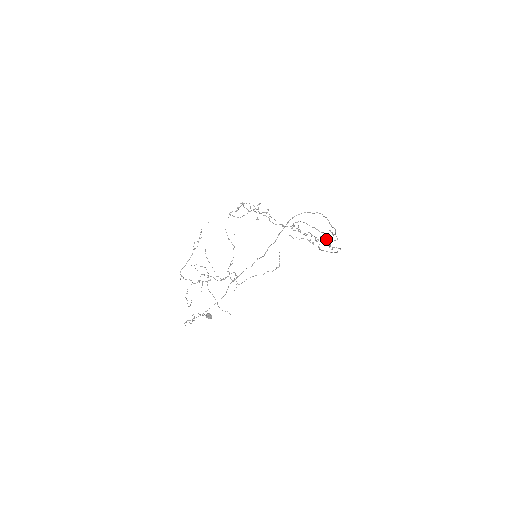
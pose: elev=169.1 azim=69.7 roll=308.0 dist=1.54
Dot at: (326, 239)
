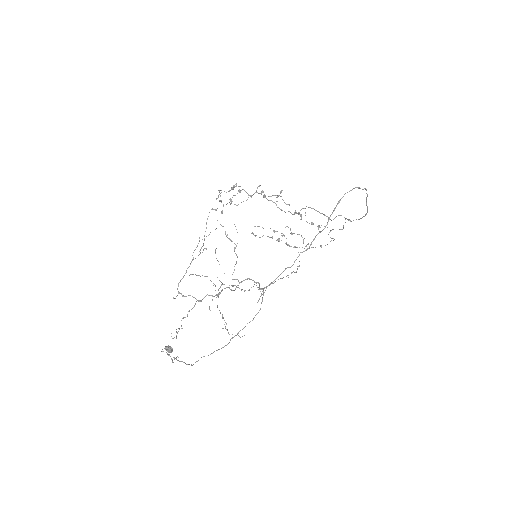
Dot at: occluded
